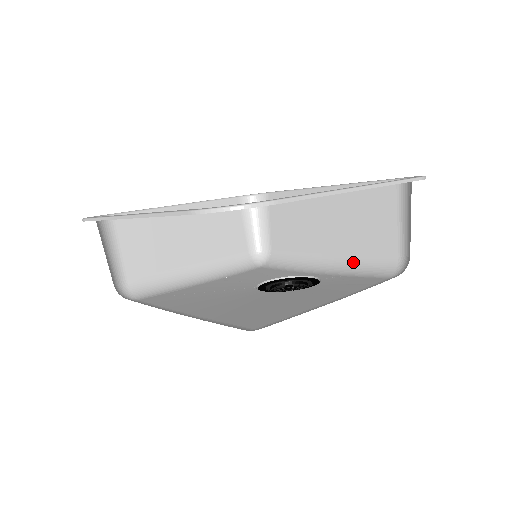
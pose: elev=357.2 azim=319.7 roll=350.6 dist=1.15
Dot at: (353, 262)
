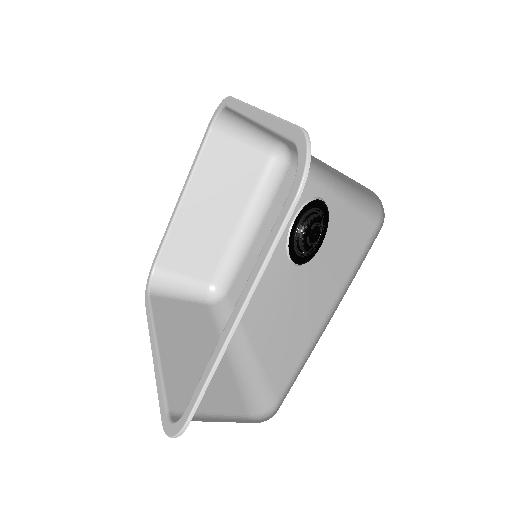
Dot at: (345, 180)
